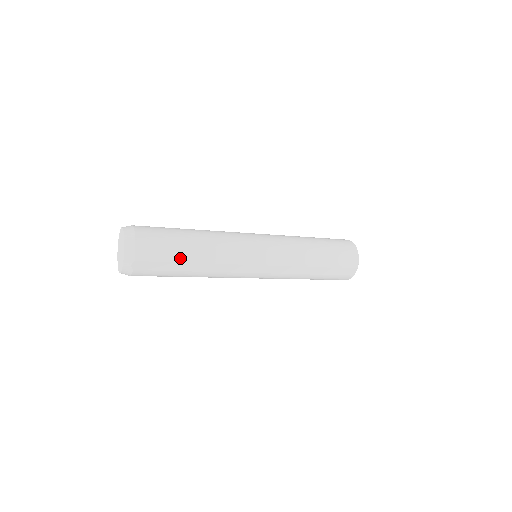
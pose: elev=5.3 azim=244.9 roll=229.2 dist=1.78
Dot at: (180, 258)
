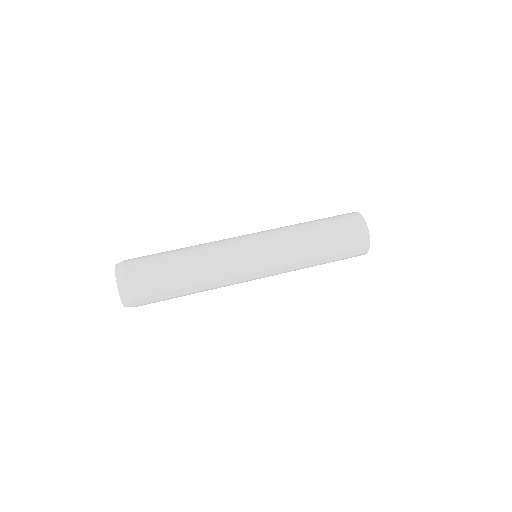
Dot at: (173, 287)
